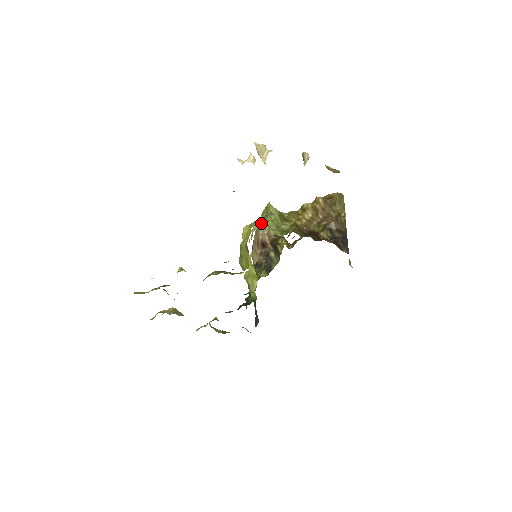
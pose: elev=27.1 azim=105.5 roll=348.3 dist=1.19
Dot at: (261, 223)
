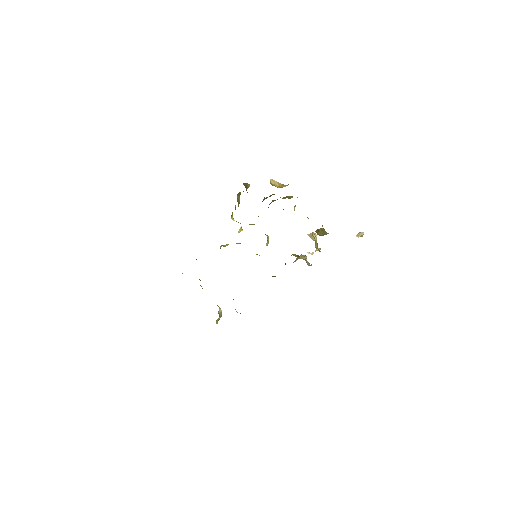
Dot at: occluded
